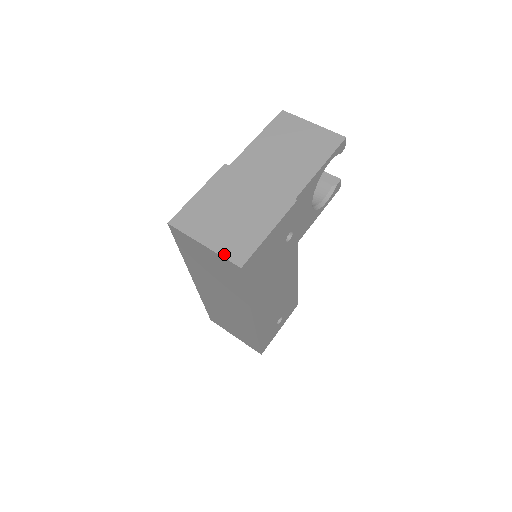
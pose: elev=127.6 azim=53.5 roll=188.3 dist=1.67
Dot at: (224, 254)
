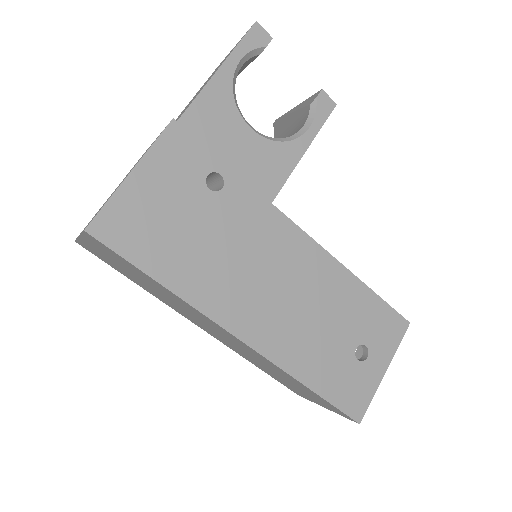
Dot at: occluded
